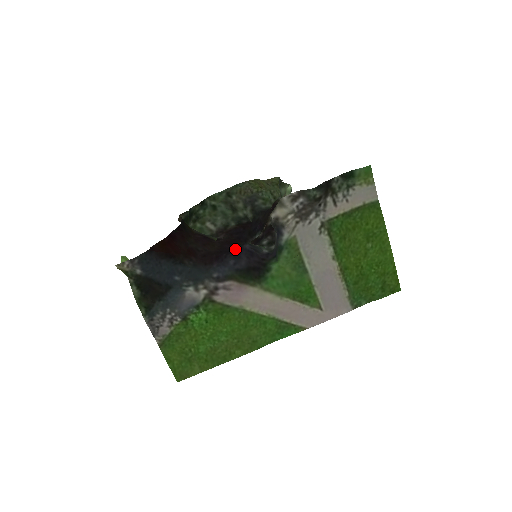
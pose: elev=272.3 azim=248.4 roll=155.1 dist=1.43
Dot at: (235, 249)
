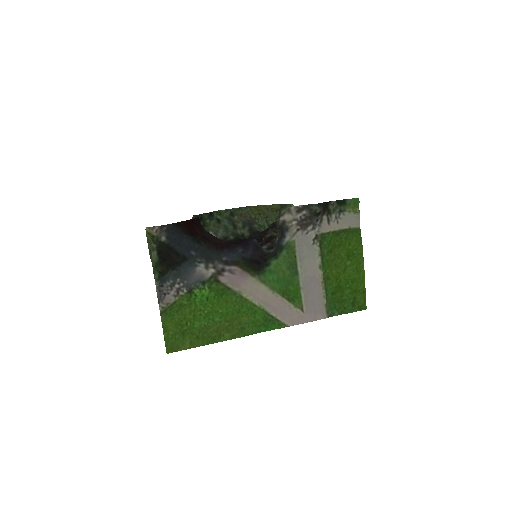
Dot at: (243, 242)
